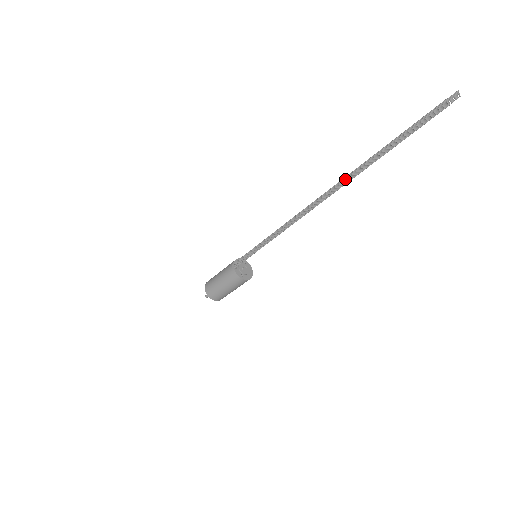
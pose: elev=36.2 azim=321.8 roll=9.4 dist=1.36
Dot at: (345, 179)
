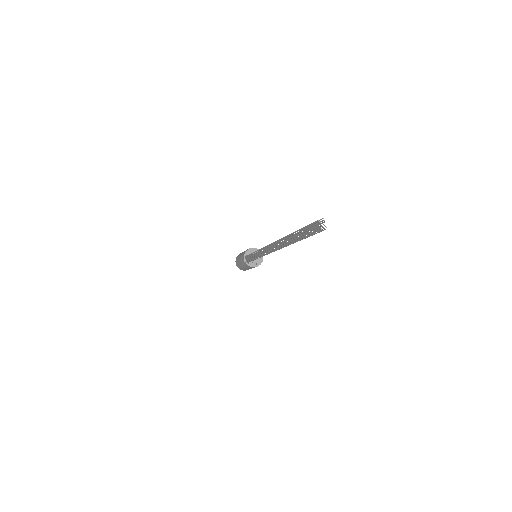
Dot at: (281, 242)
